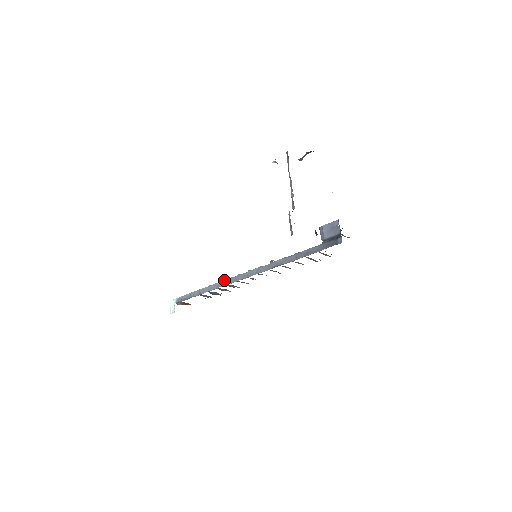
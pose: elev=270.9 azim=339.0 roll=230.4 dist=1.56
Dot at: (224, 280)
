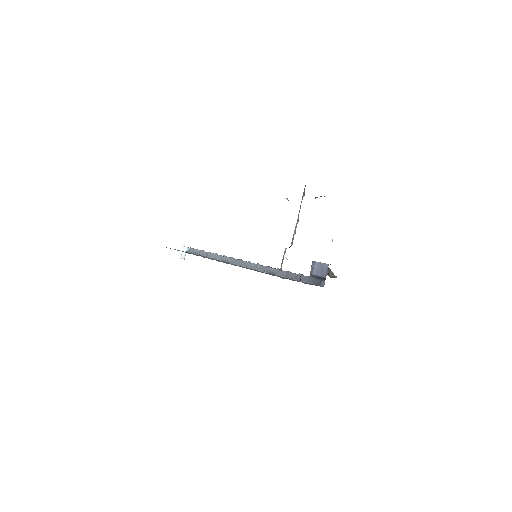
Dot at: (228, 257)
